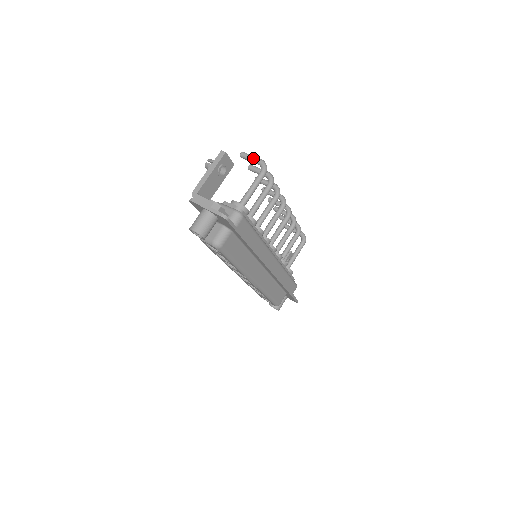
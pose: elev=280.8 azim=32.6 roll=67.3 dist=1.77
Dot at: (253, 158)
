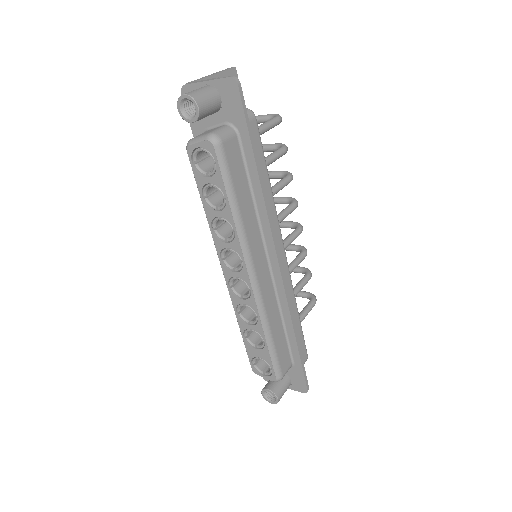
Dot at: (263, 115)
